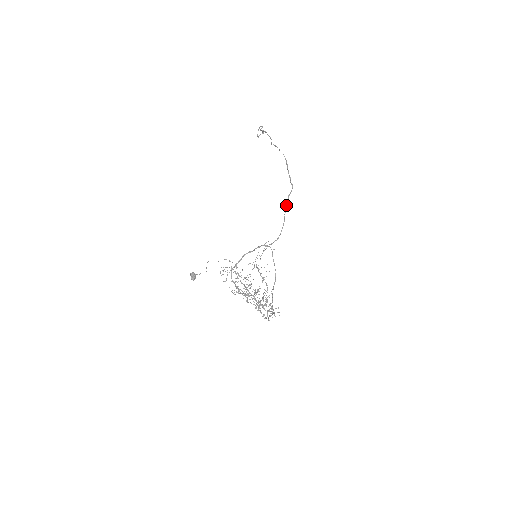
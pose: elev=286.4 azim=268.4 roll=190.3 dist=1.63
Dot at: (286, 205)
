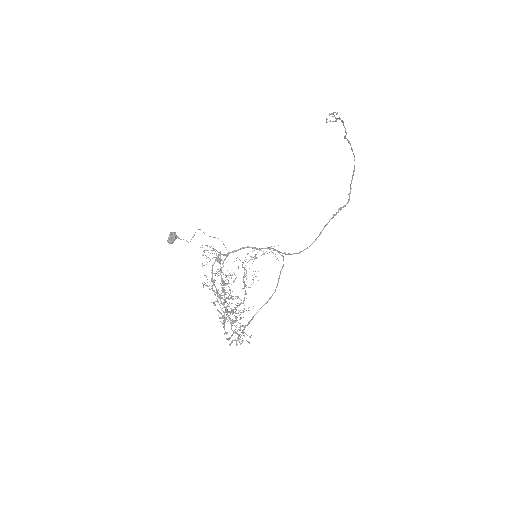
Dot at: (331, 218)
